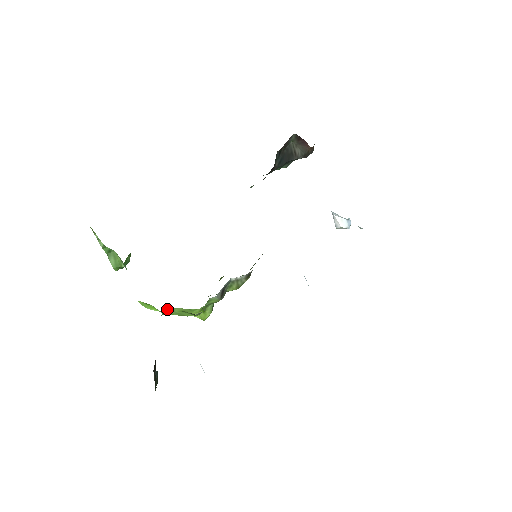
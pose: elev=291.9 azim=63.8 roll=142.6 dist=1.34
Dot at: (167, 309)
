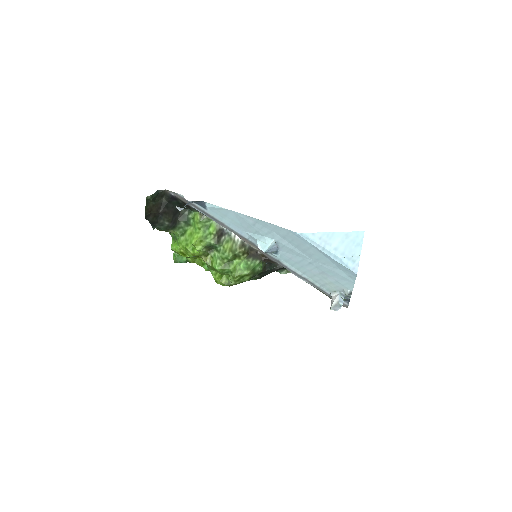
Dot at: (184, 233)
